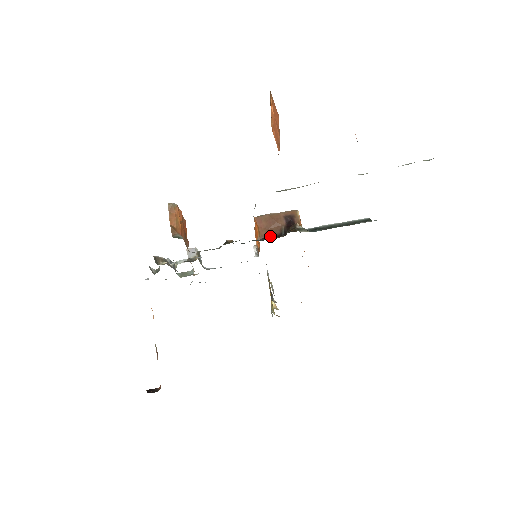
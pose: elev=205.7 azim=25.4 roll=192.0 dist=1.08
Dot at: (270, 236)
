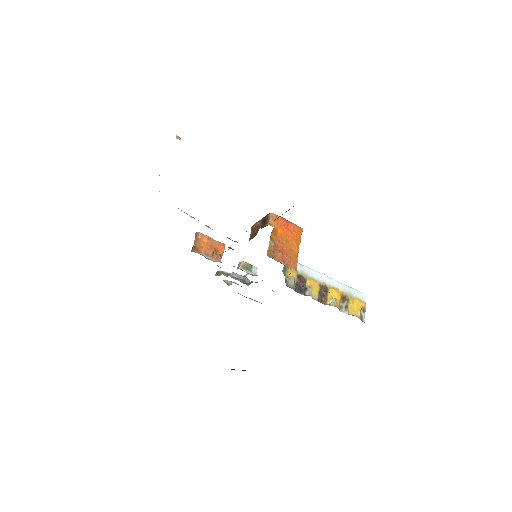
Dot at: occluded
